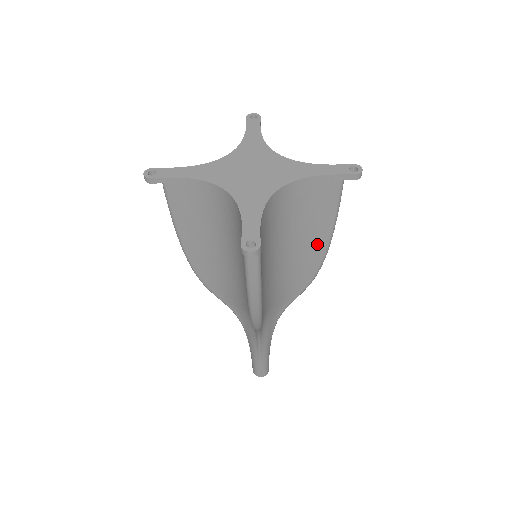
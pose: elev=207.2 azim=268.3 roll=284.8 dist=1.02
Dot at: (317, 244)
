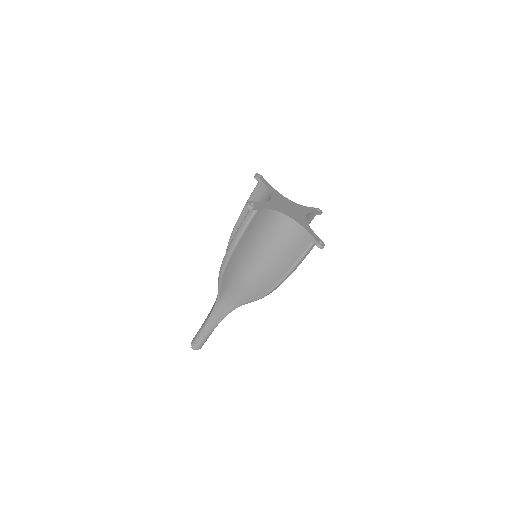
Dot at: occluded
